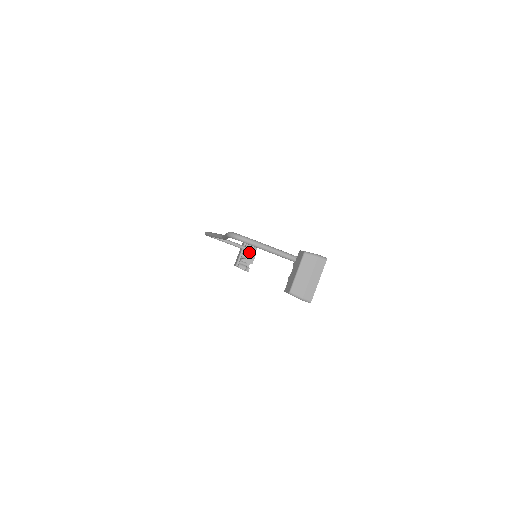
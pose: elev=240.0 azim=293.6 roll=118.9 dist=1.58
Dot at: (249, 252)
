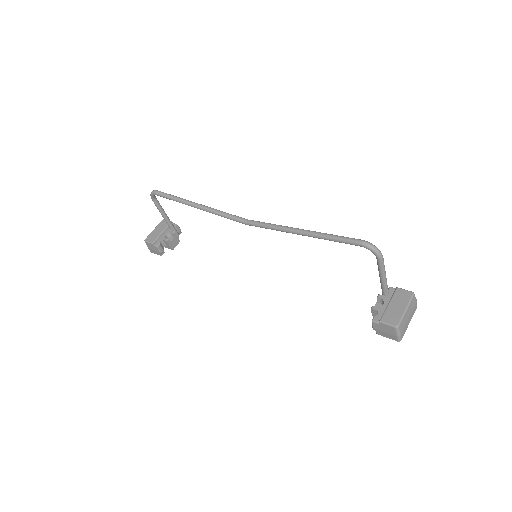
Dot at: (177, 235)
